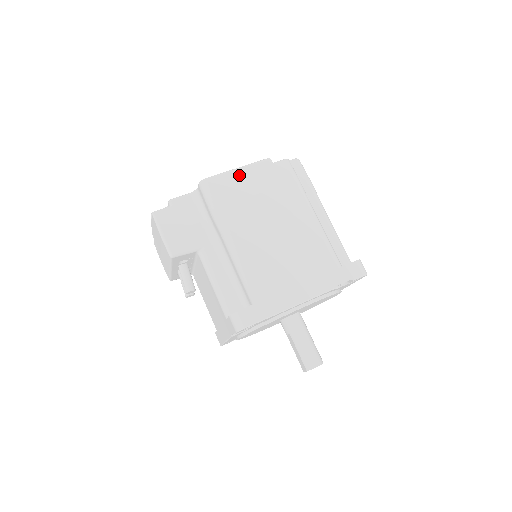
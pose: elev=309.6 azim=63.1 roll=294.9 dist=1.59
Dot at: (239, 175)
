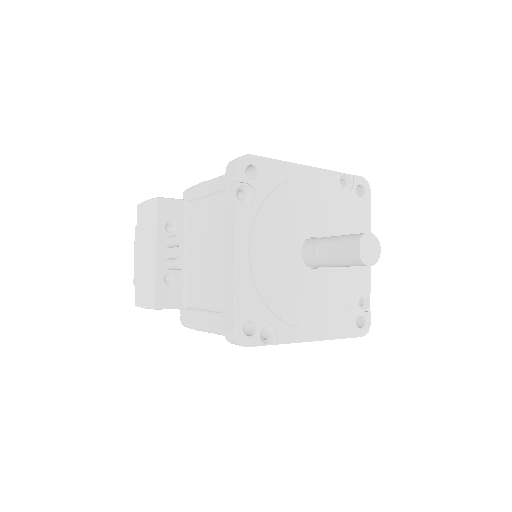
Dot at: occluded
